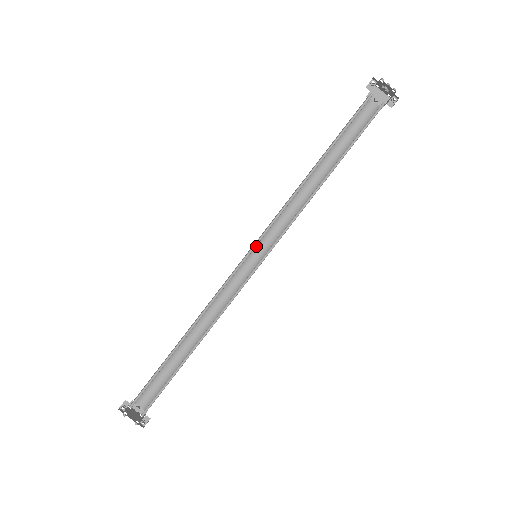
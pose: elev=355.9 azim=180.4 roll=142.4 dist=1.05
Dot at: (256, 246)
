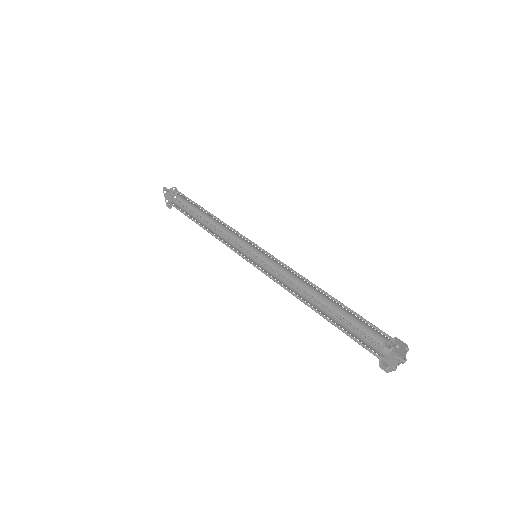
Dot at: (264, 252)
